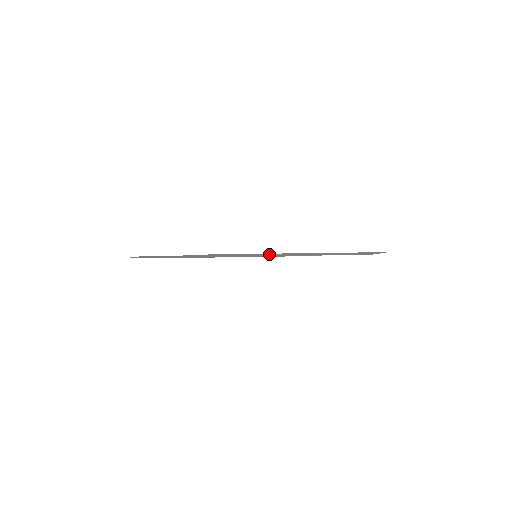
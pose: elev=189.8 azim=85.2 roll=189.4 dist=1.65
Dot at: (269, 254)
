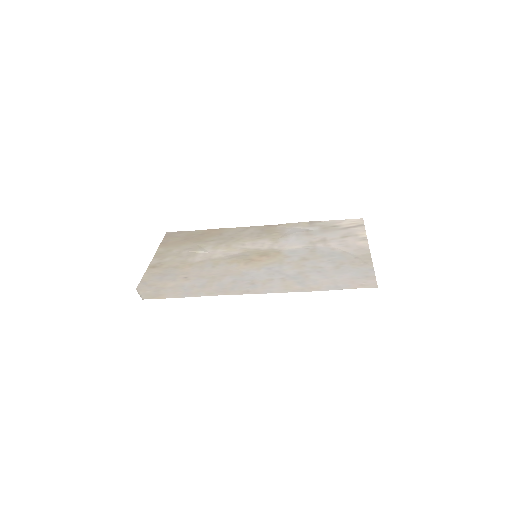
Dot at: (267, 282)
